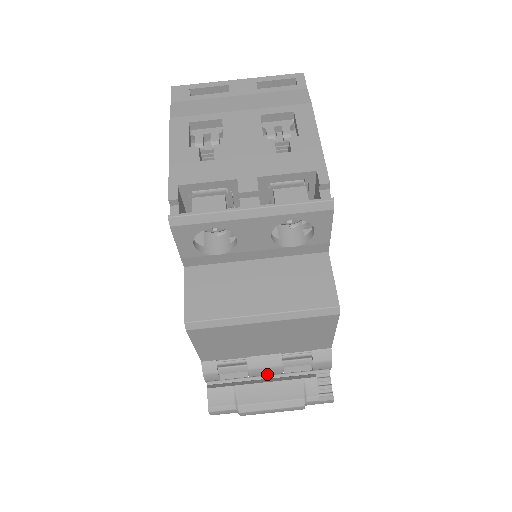
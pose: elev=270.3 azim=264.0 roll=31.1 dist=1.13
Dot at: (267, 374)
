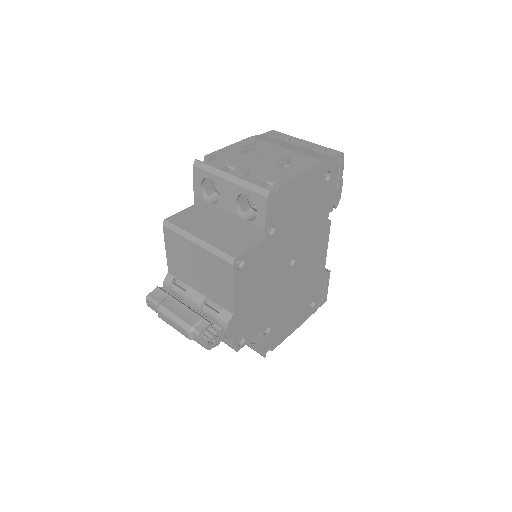
Dot at: occluded
